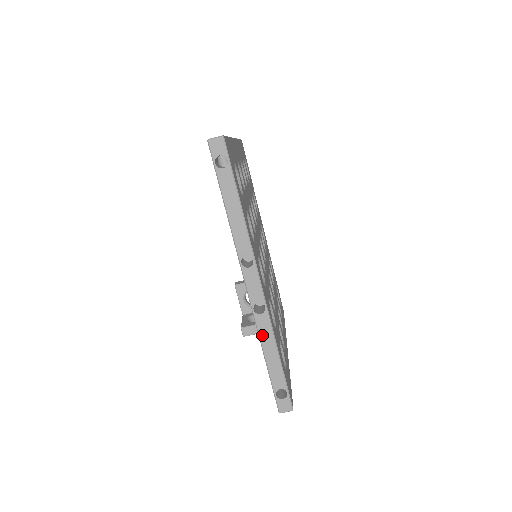
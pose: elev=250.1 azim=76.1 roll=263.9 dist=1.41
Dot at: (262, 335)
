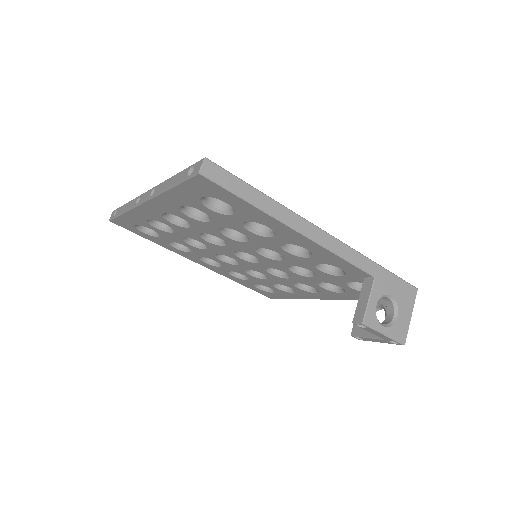
Dot at: (161, 191)
